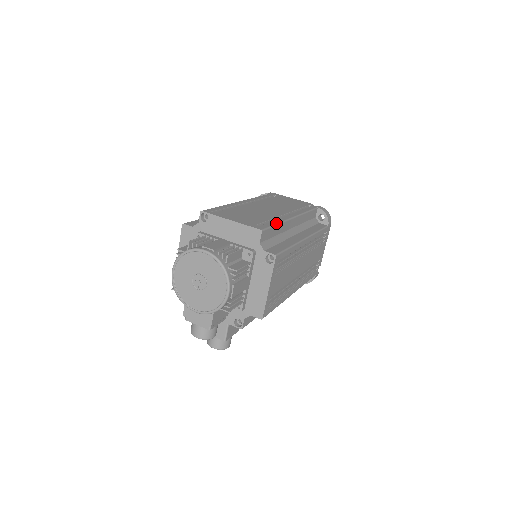
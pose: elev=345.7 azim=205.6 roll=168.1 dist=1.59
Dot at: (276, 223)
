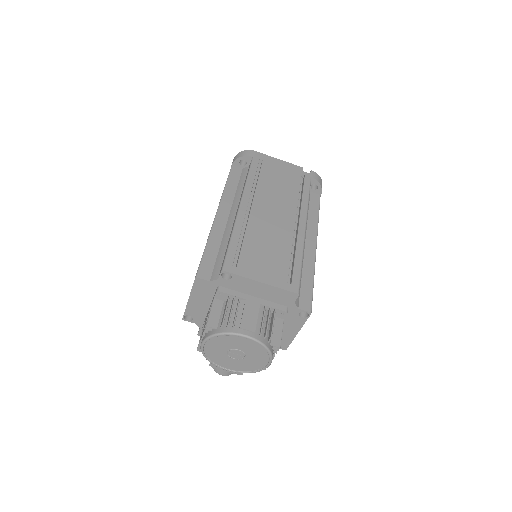
Dot at: (301, 262)
